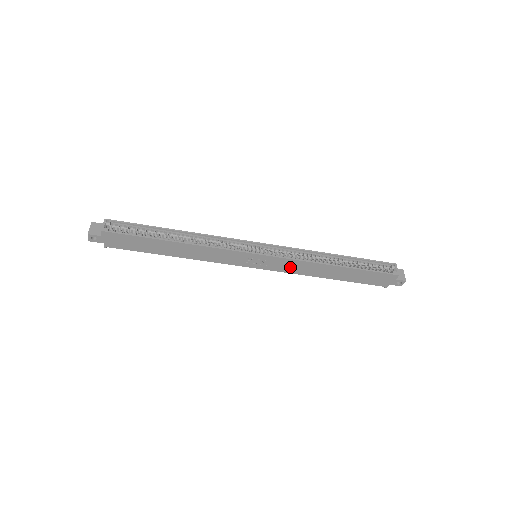
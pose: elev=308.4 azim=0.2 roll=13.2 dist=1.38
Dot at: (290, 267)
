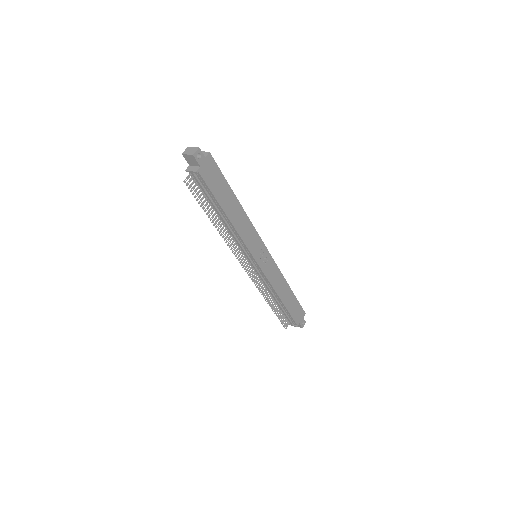
Dot at: (272, 274)
